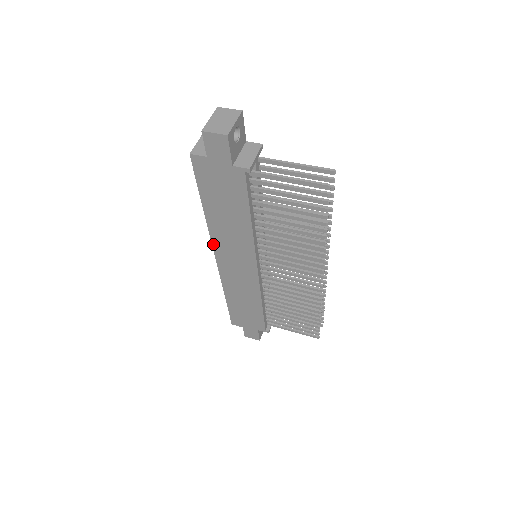
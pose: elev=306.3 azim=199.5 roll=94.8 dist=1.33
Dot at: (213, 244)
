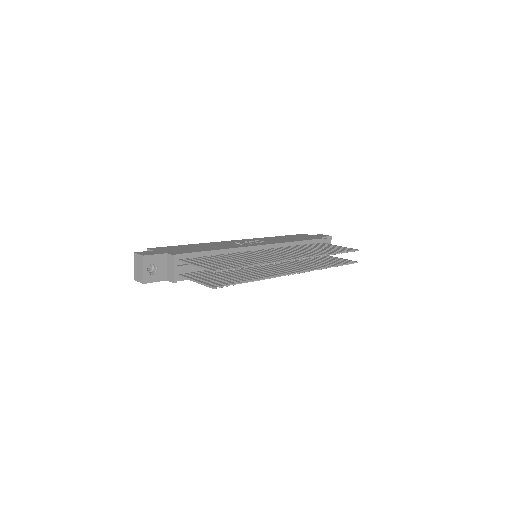
Dot at: occluded
